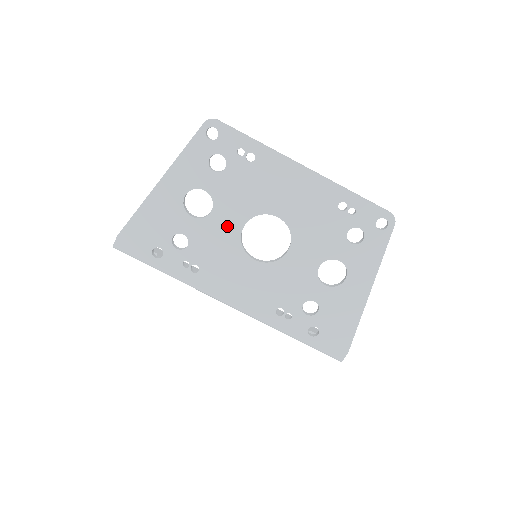
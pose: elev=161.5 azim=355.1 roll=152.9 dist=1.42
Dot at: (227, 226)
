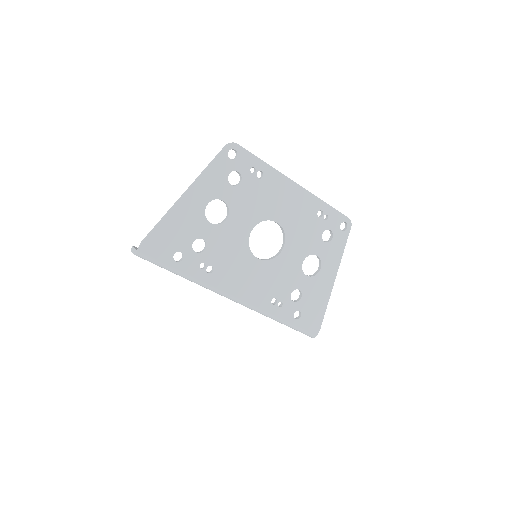
Dot at: (239, 231)
